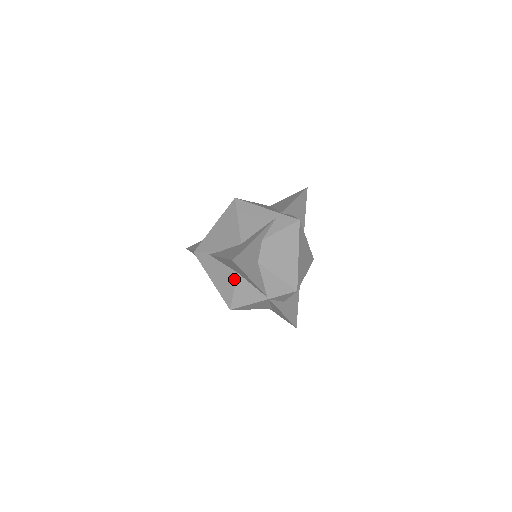
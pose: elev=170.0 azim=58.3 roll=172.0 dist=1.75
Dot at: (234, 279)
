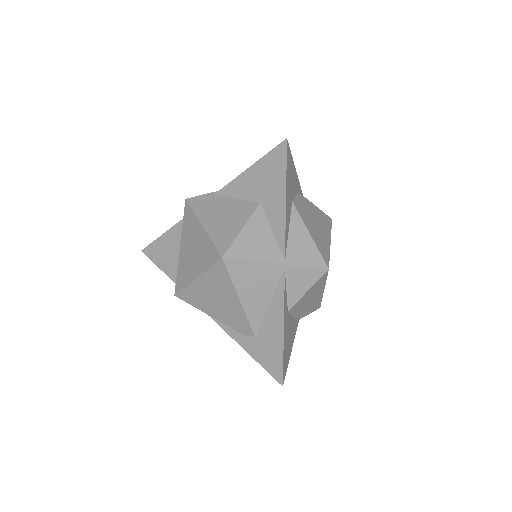
Dot at: (250, 212)
